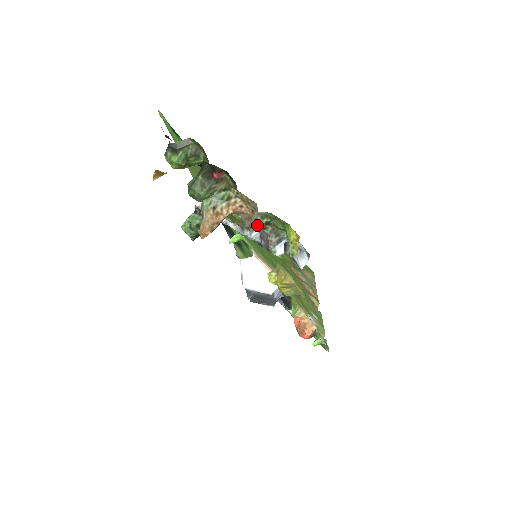
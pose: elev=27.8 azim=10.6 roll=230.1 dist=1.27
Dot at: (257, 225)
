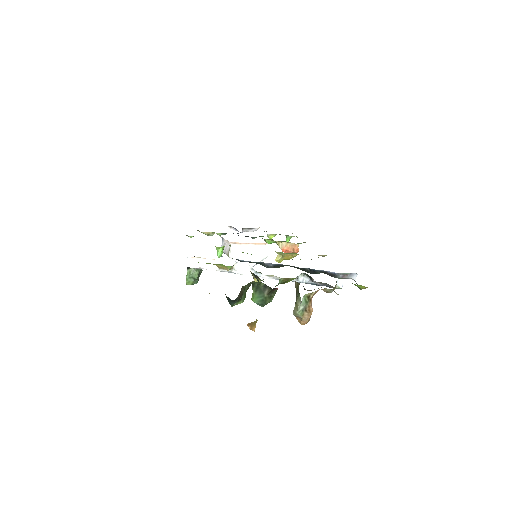
Dot at: occluded
